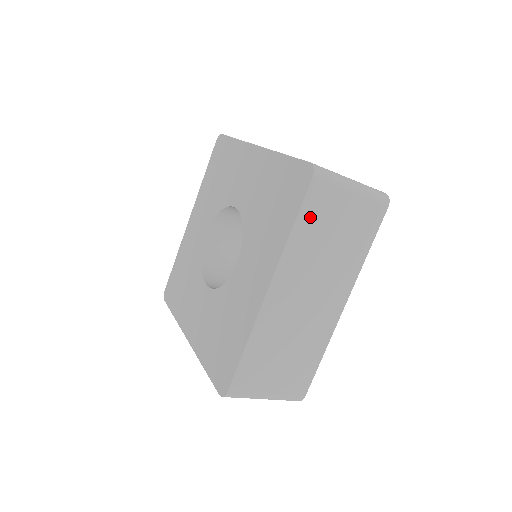
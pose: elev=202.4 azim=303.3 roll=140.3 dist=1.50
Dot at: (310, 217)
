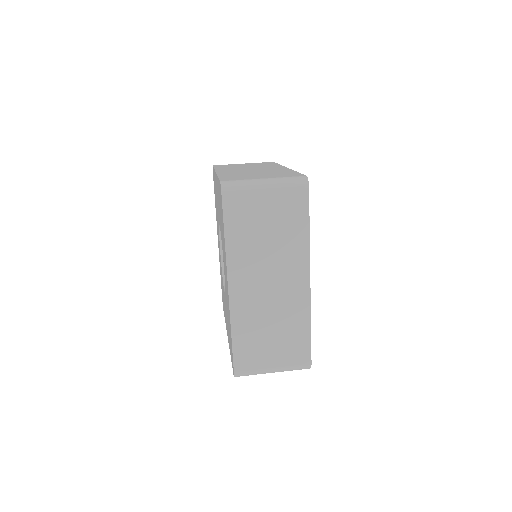
Dot at: occluded
